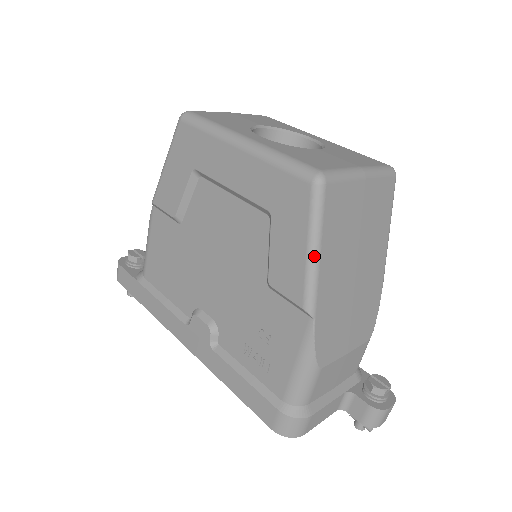
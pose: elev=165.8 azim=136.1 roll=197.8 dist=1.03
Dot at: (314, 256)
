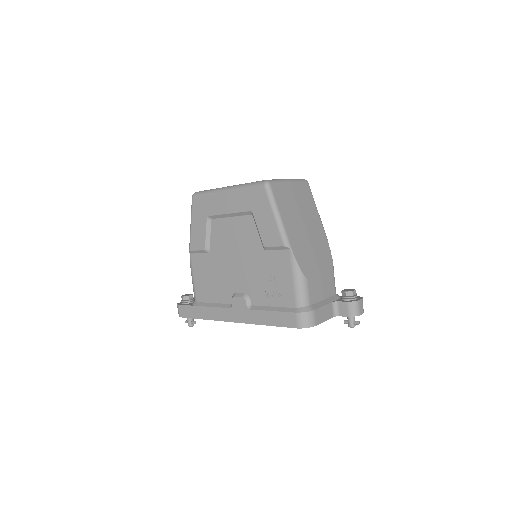
Dot at: (278, 218)
